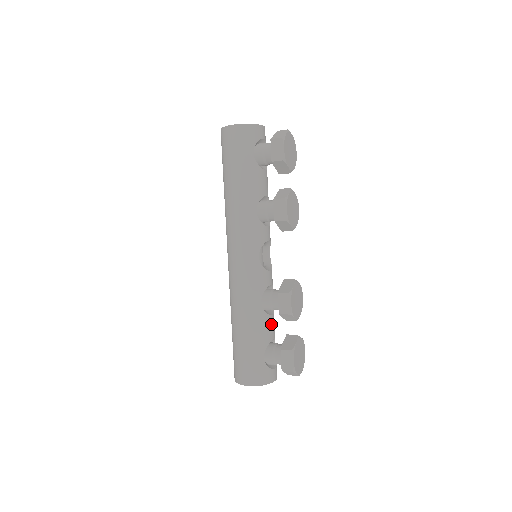
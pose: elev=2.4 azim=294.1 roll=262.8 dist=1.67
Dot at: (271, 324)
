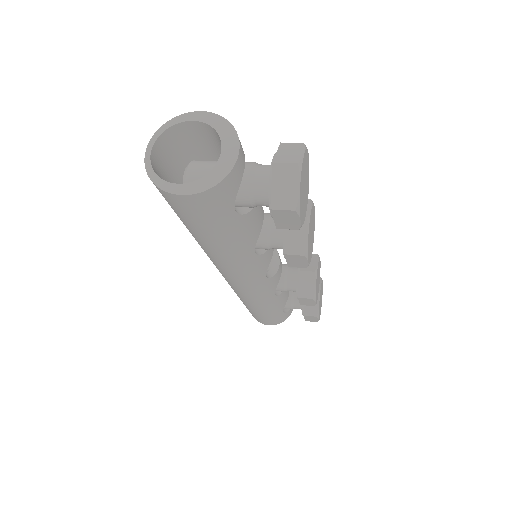
Dot at: (286, 291)
